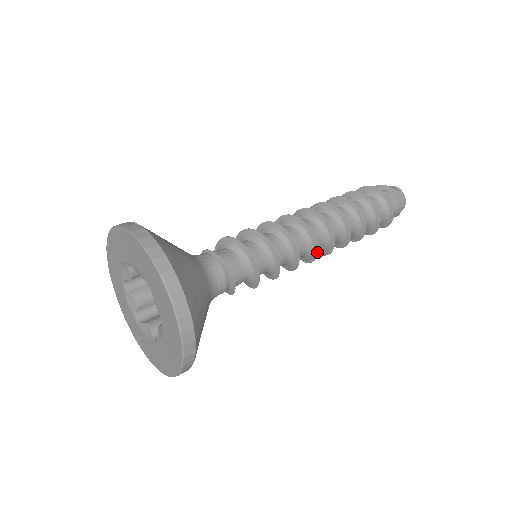
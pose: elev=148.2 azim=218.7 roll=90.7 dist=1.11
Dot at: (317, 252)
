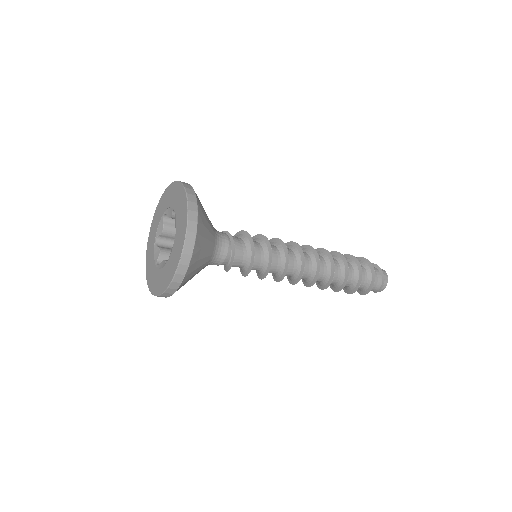
Dot at: (304, 264)
